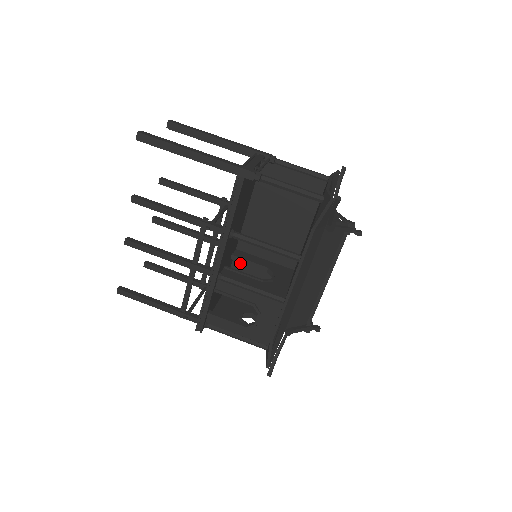
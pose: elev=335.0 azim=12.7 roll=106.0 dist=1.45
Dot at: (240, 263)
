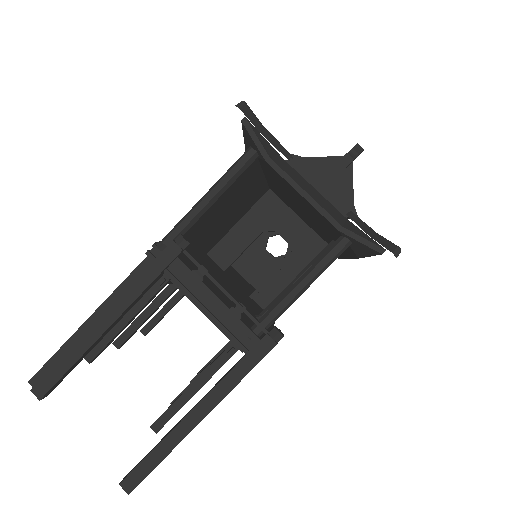
Dot at: occluded
